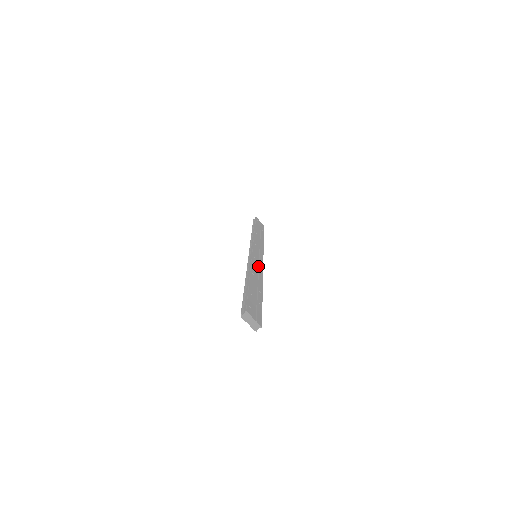
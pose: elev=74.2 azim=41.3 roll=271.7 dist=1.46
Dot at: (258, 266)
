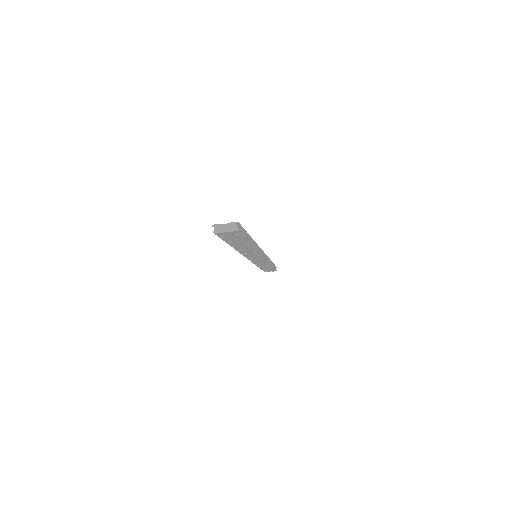
Dot at: occluded
